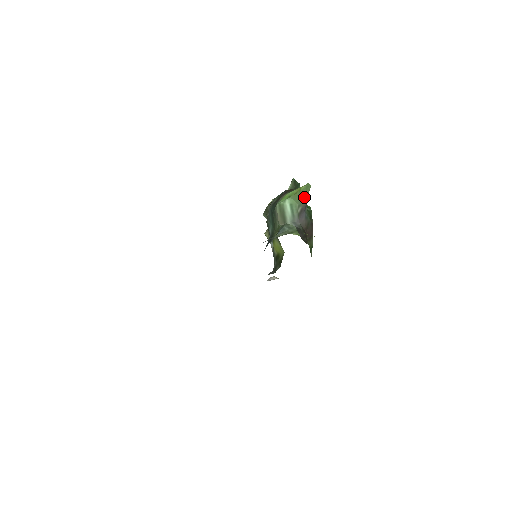
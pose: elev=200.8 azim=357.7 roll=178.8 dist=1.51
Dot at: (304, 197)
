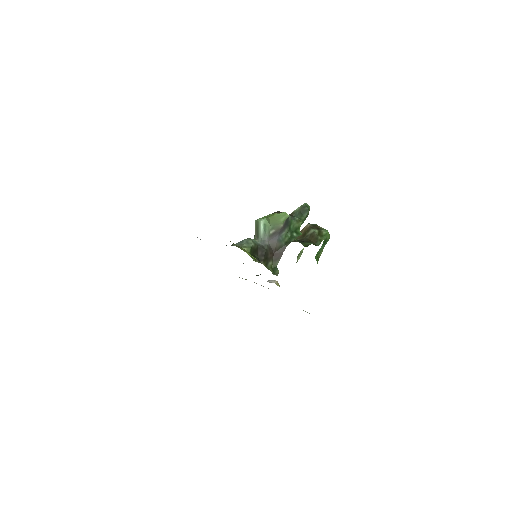
Dot at: (278, 223)
